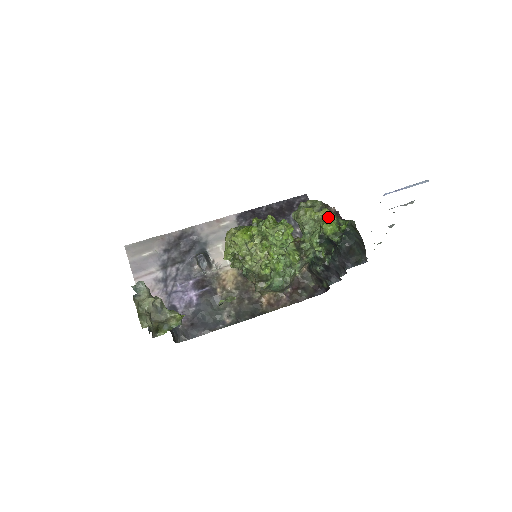
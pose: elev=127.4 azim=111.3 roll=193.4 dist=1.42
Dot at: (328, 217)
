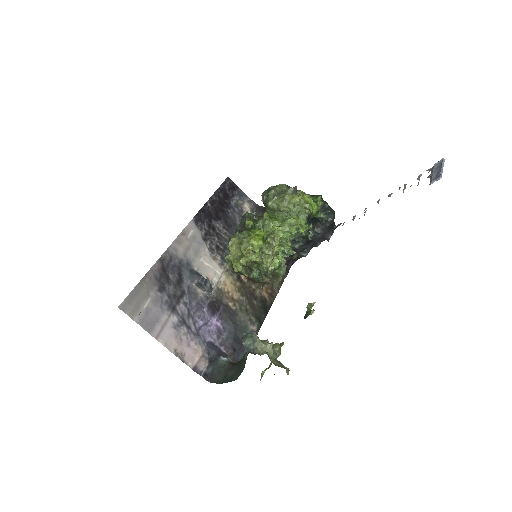
Dot at: (308, 198)
